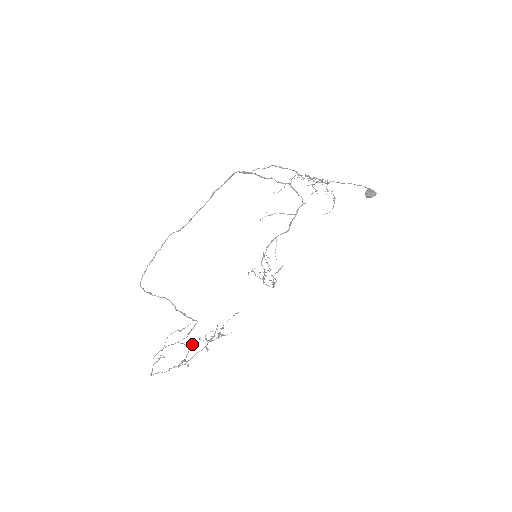
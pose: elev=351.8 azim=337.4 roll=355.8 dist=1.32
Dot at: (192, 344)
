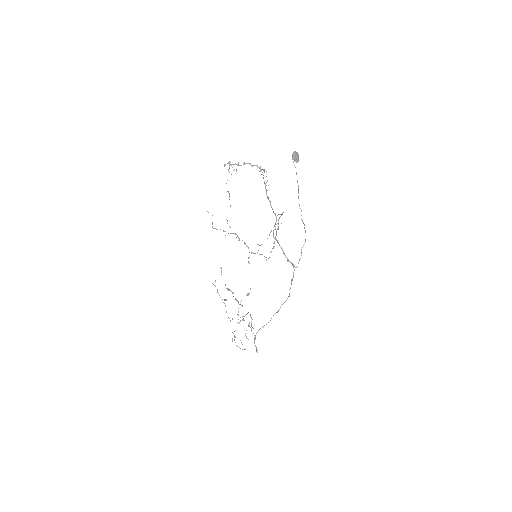
Dot at: (238, 315)
